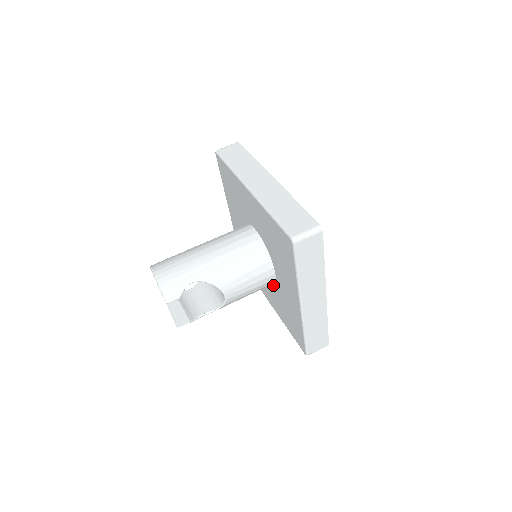
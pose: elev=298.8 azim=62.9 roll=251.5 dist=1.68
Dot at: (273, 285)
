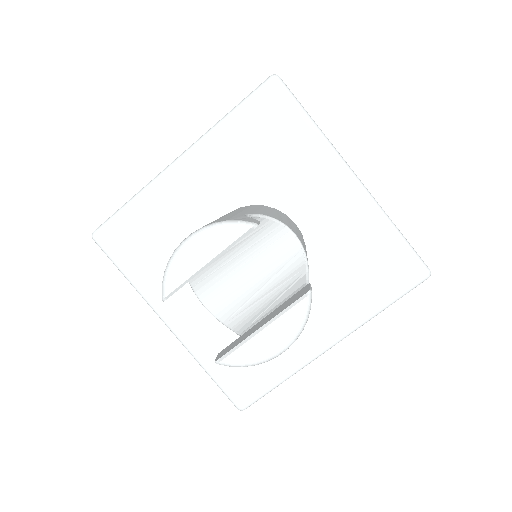
Dot at: occluded
